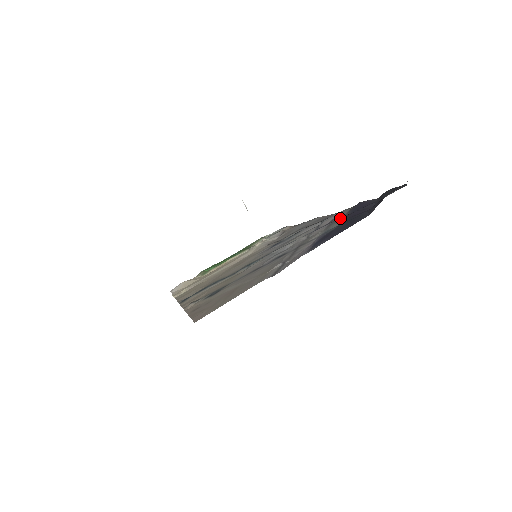
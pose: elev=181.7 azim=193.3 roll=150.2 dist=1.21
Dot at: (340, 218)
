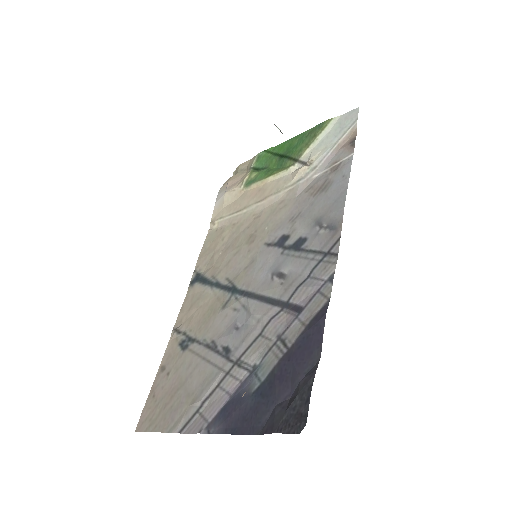
Dot at: (290, 337)
